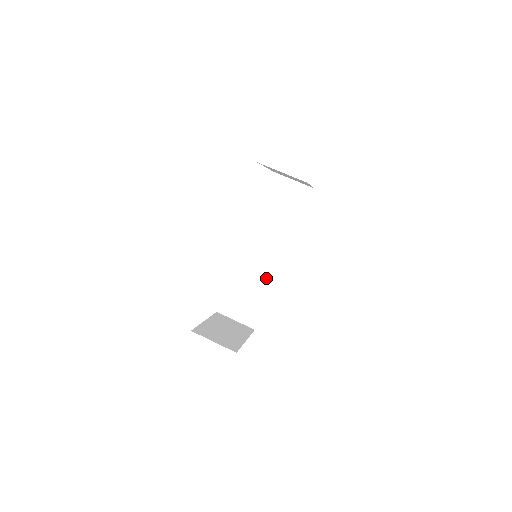
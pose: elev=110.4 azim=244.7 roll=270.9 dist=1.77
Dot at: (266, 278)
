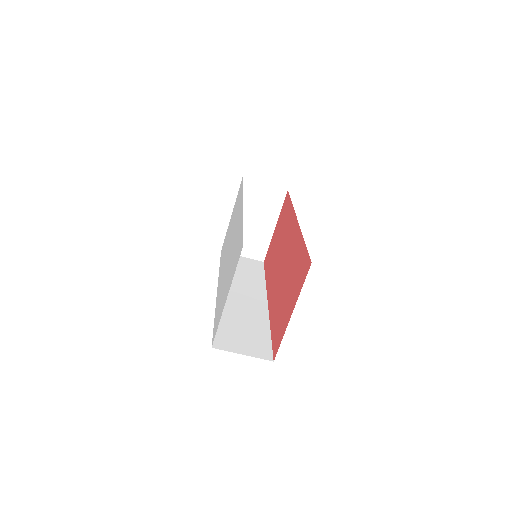
Dot at: occluded
